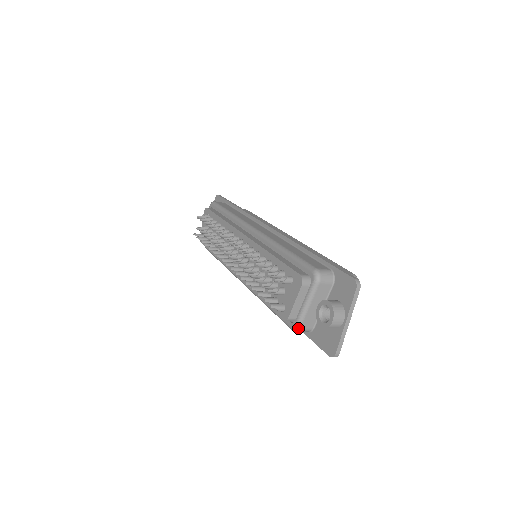
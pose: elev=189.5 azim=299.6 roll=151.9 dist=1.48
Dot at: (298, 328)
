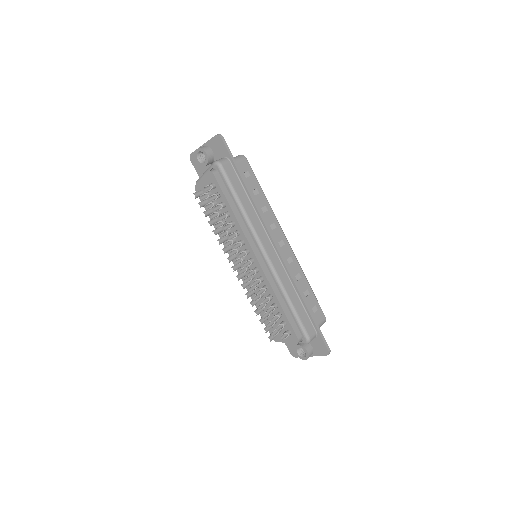
Dot at: occluded
